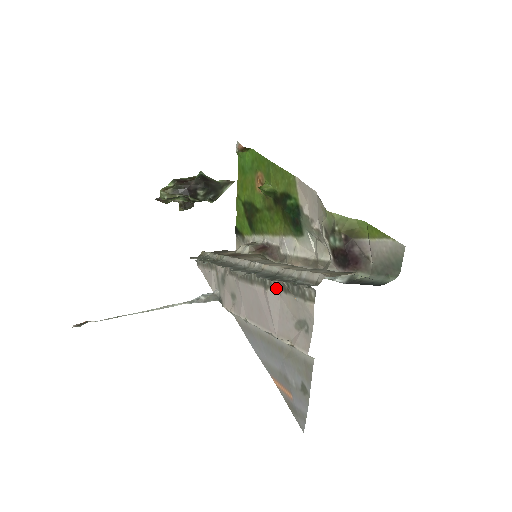
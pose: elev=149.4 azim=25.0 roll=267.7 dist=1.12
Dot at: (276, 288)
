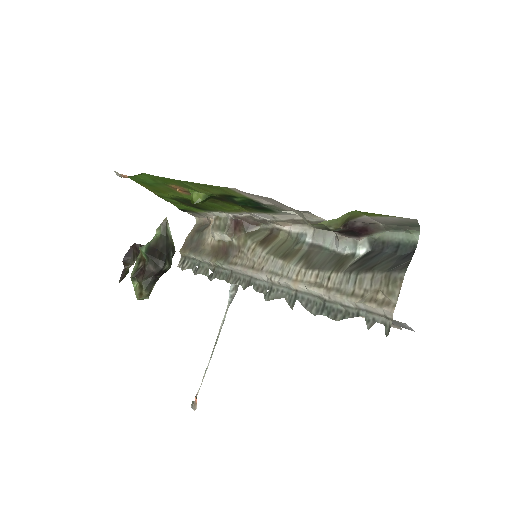
Dot at: occluded
